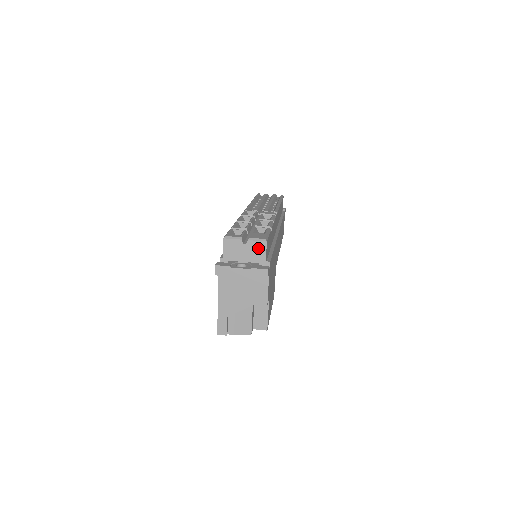
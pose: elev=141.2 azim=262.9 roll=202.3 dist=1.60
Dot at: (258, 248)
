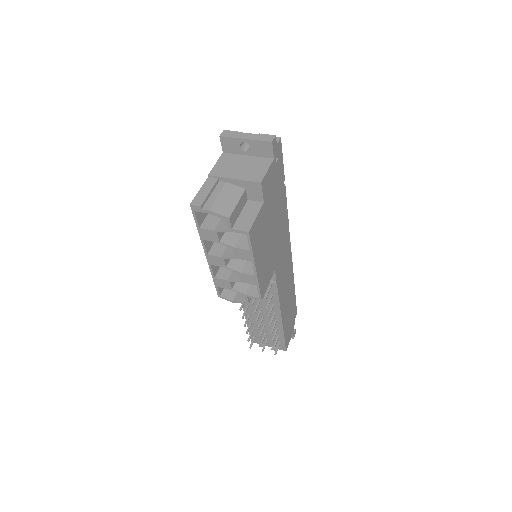
Dot at: occluded
